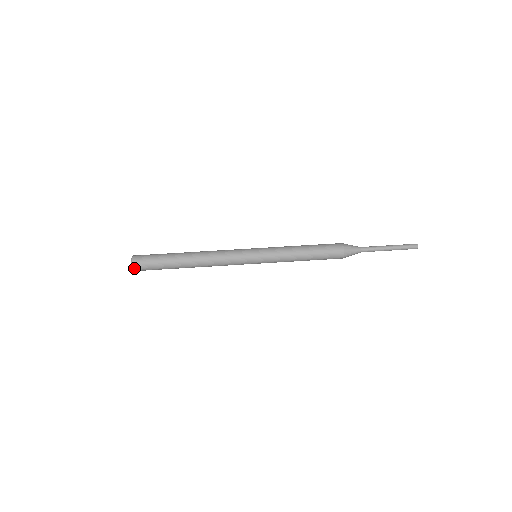
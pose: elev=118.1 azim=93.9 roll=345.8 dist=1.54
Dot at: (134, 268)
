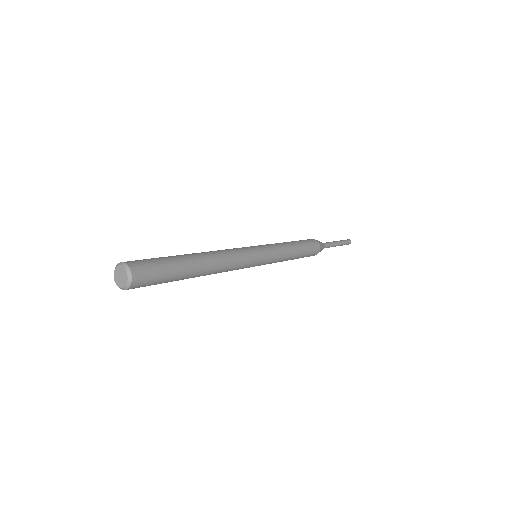
Dot at: (133, 278)
